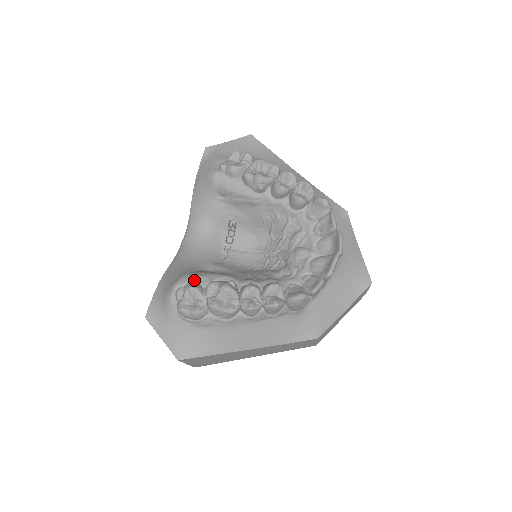
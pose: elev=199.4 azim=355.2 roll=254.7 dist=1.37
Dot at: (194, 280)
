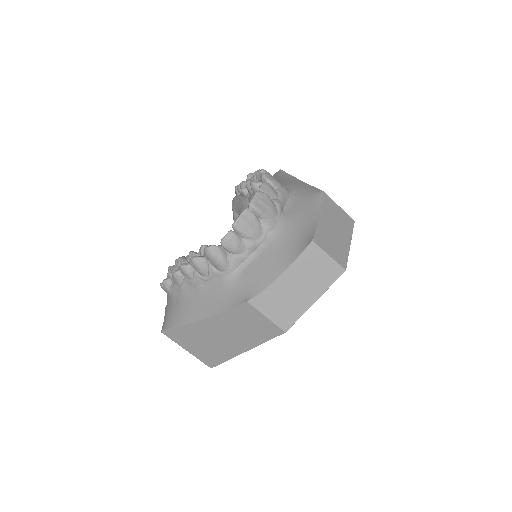
Dot at: occluded
